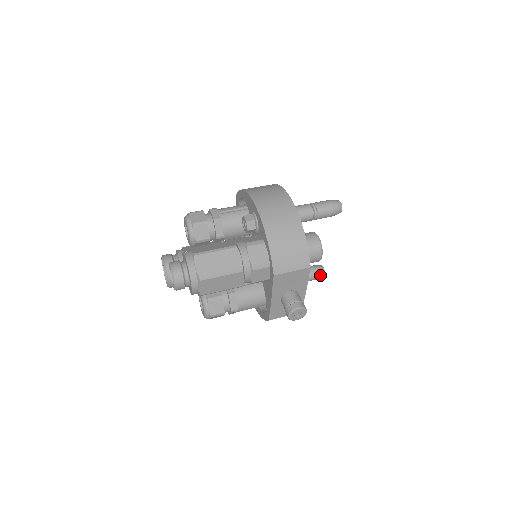
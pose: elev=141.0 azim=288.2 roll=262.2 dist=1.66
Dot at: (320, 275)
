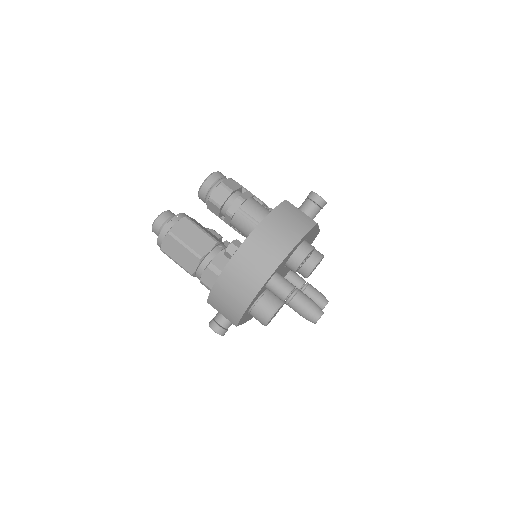
Dot at: occluded
